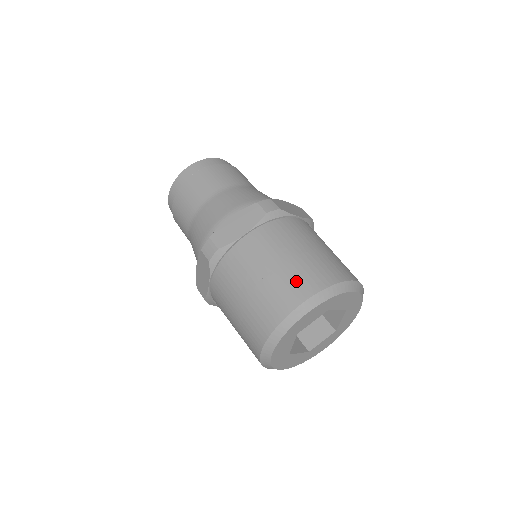
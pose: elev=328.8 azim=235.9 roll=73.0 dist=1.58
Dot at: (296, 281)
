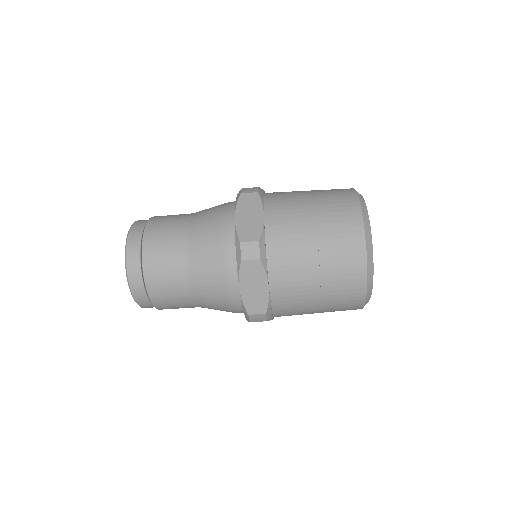
Dot at: (338, 205)
